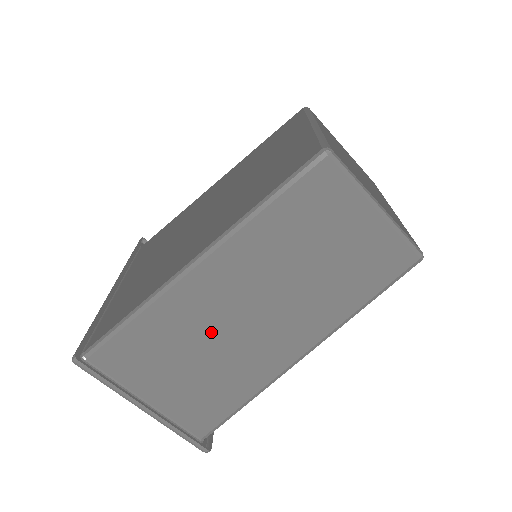
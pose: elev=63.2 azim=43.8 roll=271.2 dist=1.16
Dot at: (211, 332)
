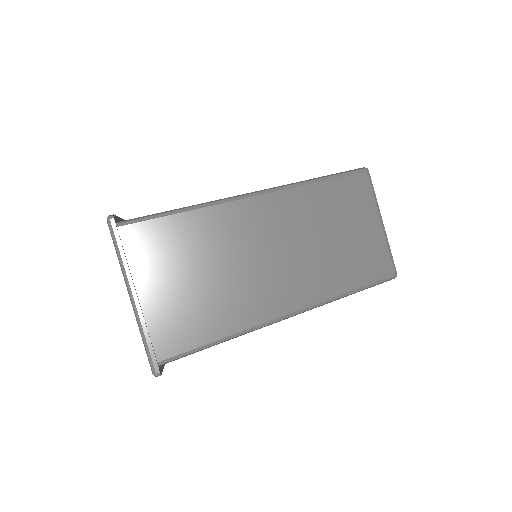
Dot at: (228, 257)
